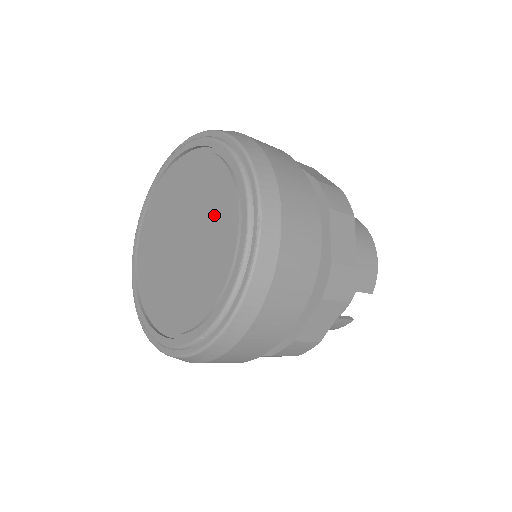
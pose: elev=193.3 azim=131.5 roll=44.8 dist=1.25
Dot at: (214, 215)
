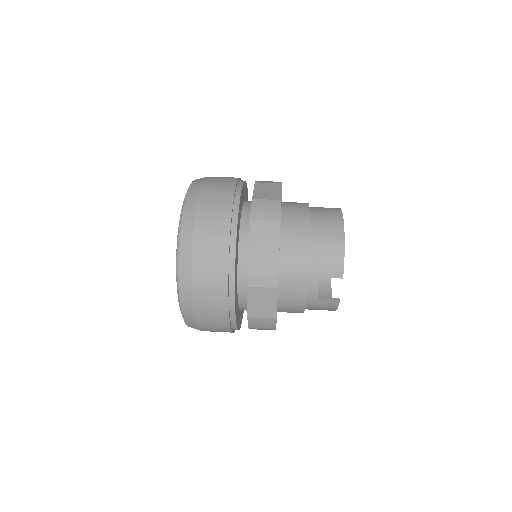
Dot at: occluded
